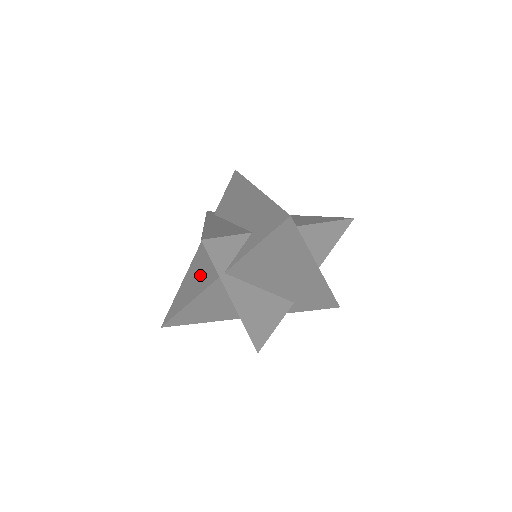
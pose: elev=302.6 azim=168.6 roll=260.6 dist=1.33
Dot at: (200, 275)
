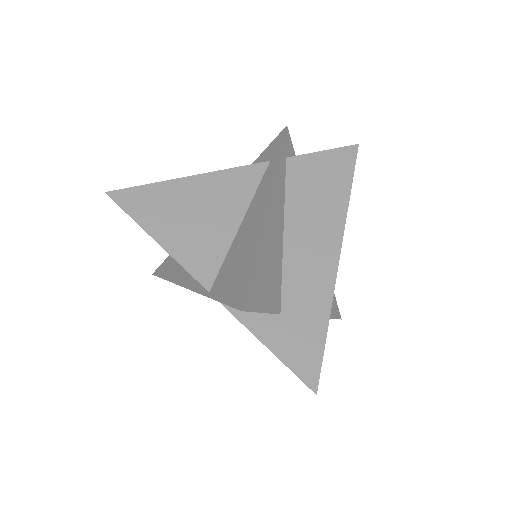
Dot at: (199, 228)
